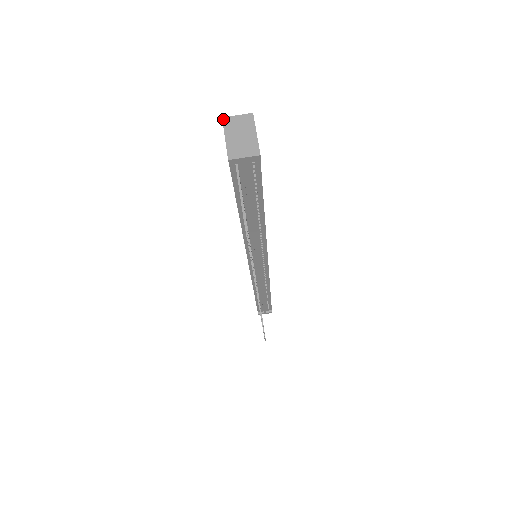
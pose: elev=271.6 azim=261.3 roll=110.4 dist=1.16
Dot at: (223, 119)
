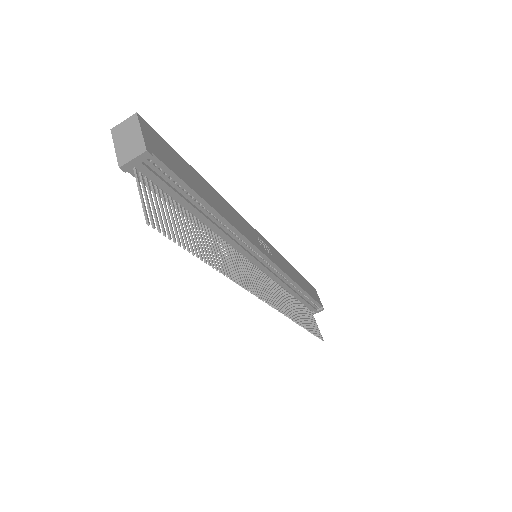
Dot at: (111, 130)
